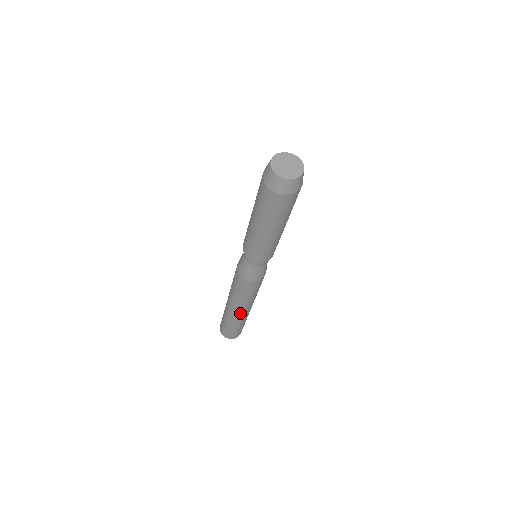
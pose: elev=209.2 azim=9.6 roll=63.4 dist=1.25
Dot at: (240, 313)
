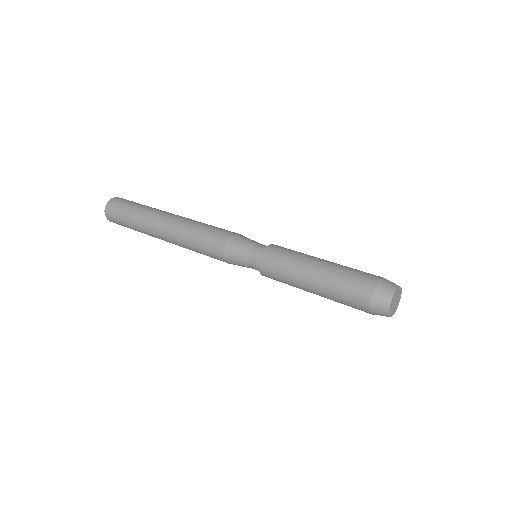
Dot at: (165, 240)
